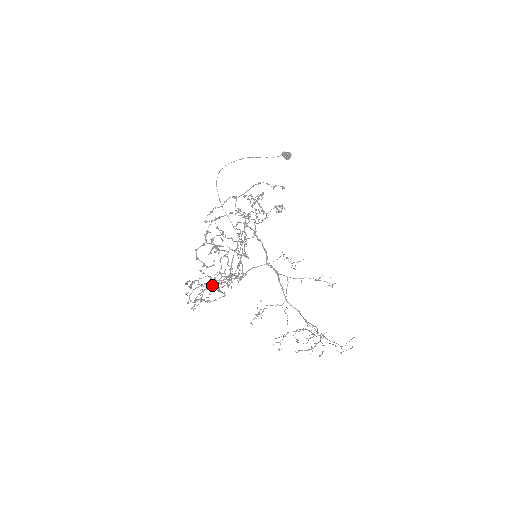
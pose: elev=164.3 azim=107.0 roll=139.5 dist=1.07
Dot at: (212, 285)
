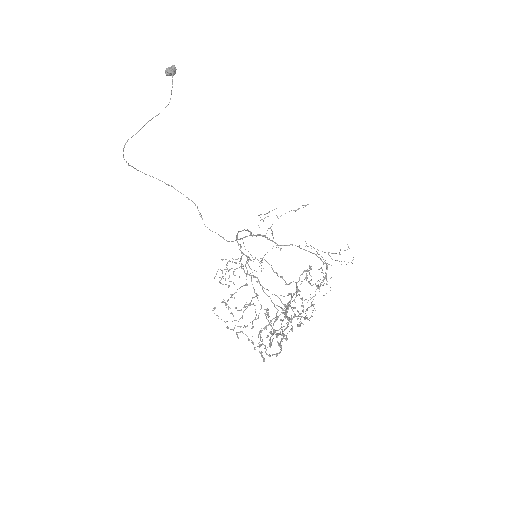
Dot at: (231, 296)
